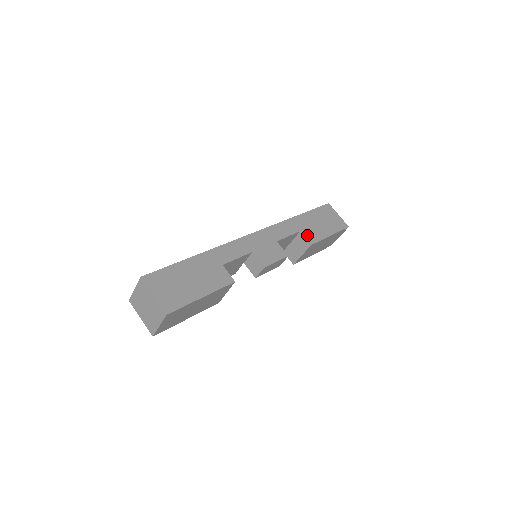
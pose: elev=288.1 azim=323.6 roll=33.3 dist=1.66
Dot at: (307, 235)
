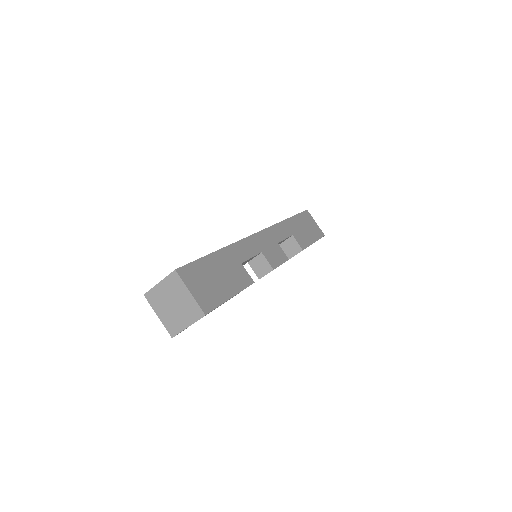
Dot at: (298, 240)
